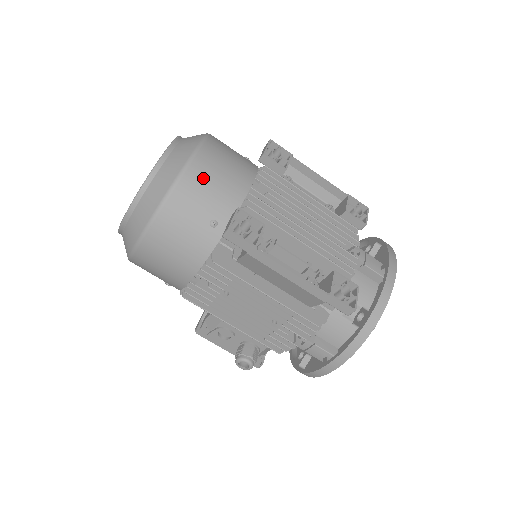
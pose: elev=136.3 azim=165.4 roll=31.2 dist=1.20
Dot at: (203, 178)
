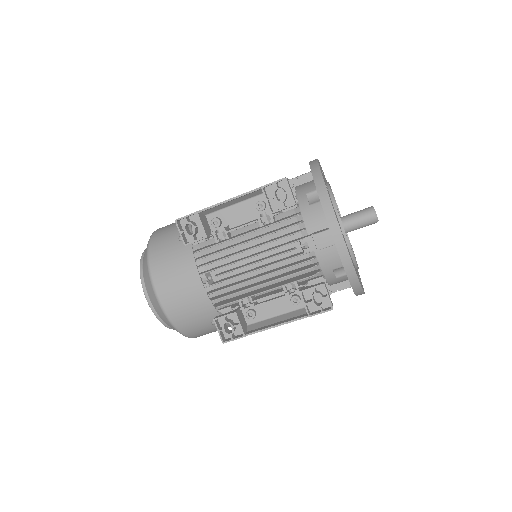
Dot at: (181, 314)
